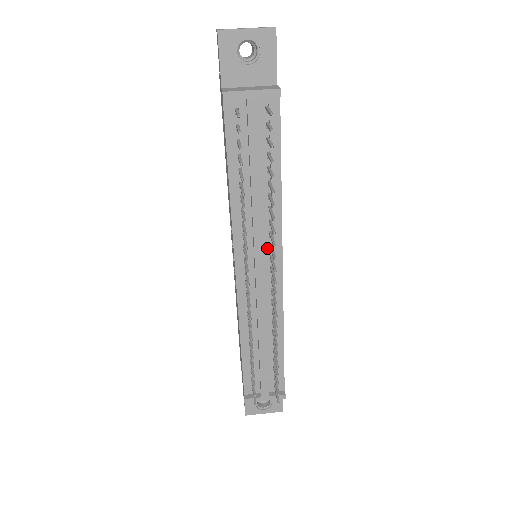
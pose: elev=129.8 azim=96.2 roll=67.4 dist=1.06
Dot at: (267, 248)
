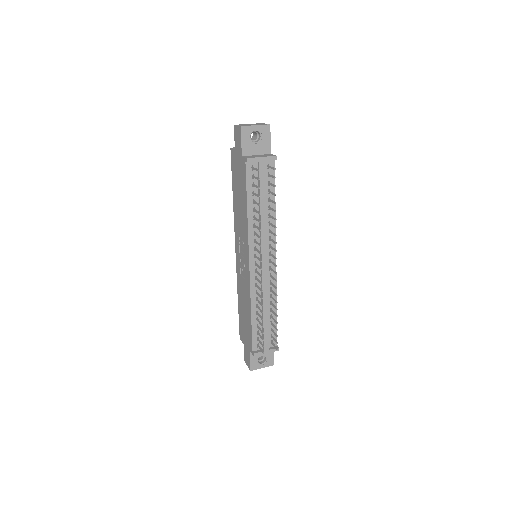
Dot at: (267, 247)
